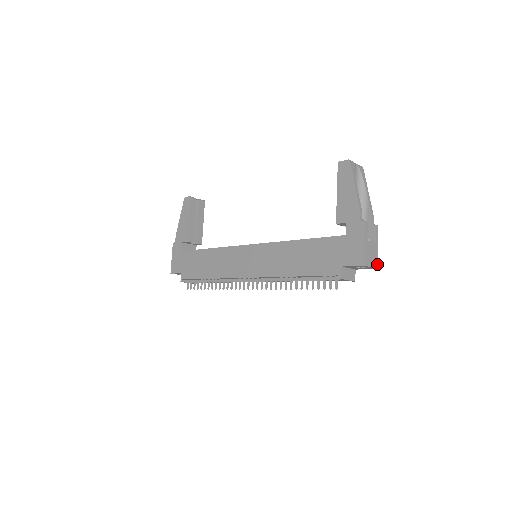
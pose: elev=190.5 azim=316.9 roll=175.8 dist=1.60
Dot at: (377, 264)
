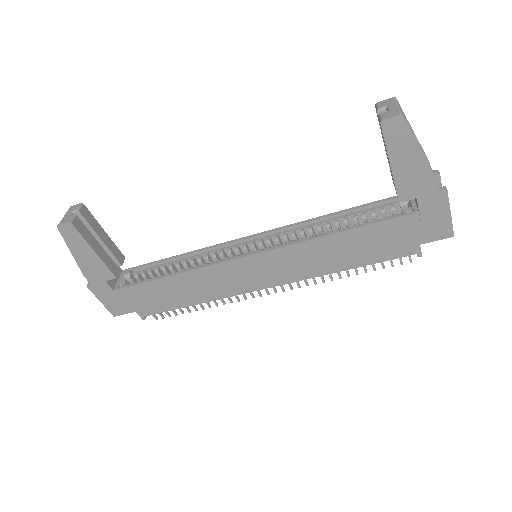
Dot at: occluded
